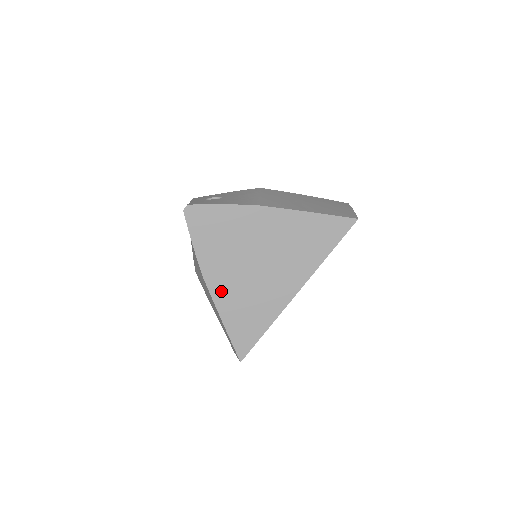
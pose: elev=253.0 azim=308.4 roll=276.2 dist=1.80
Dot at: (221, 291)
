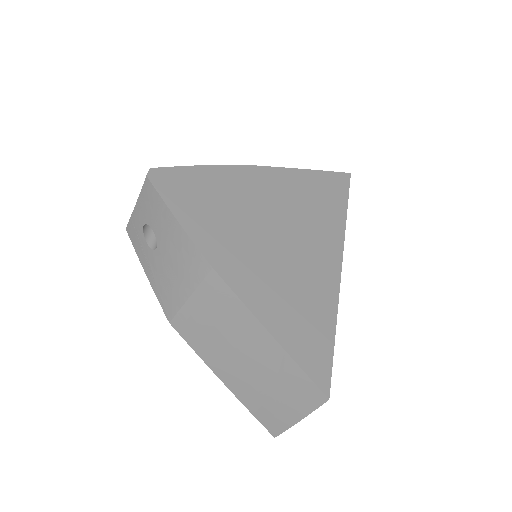
Dot at: (246, 283)
